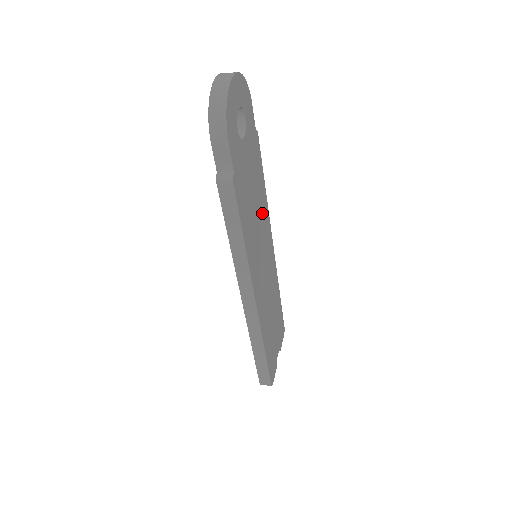
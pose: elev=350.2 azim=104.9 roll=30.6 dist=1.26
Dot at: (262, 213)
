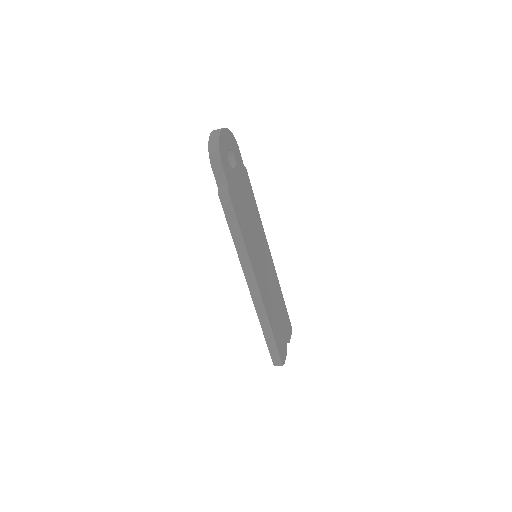
Dot at: (257, 224)
